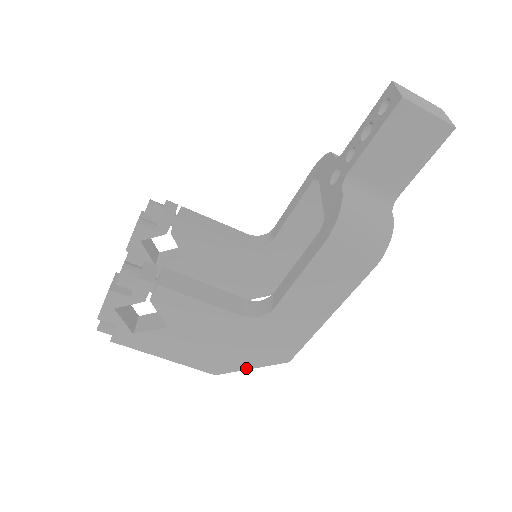
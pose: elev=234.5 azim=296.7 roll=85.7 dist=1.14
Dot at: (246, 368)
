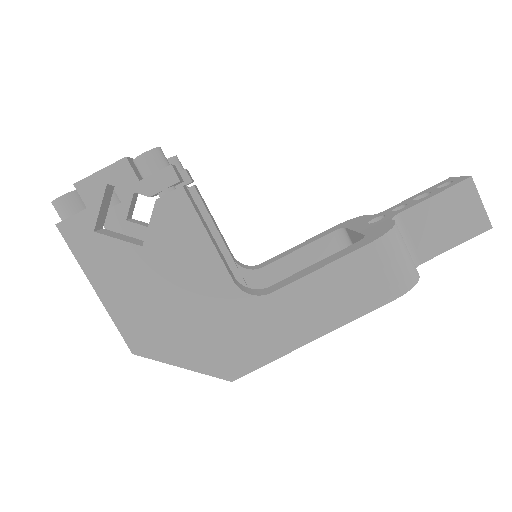
Dot at: (178, 363)
